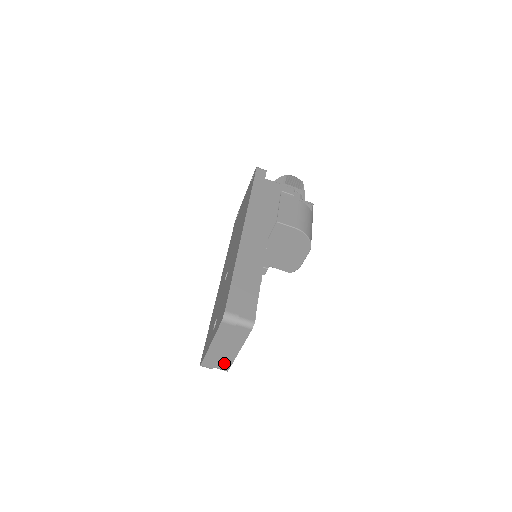
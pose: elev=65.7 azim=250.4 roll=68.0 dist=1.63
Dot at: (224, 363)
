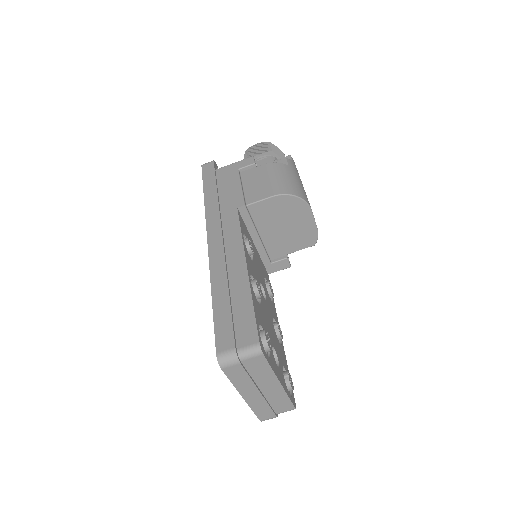
Dot at: (281, 404)
